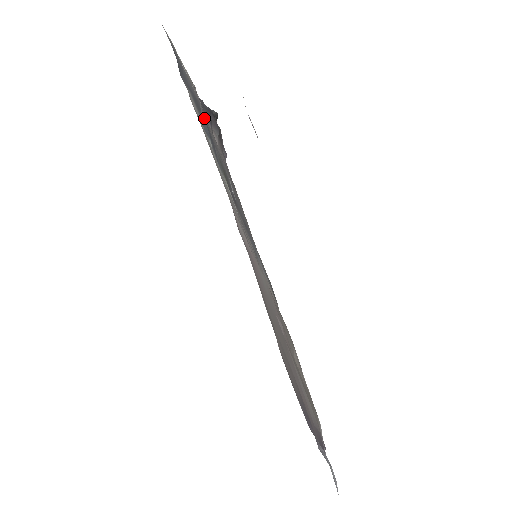
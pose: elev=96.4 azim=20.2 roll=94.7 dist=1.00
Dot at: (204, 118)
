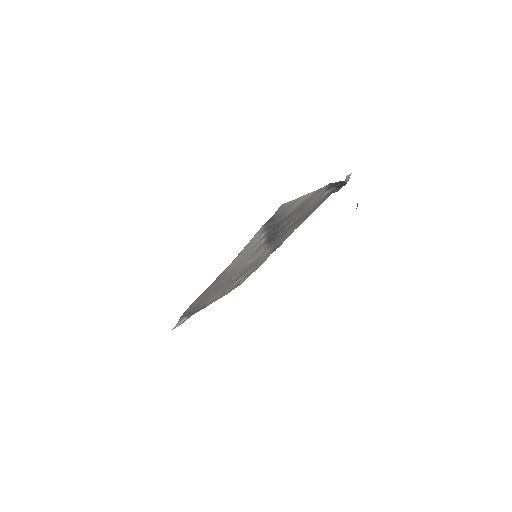
Dot at: (276, 225)
